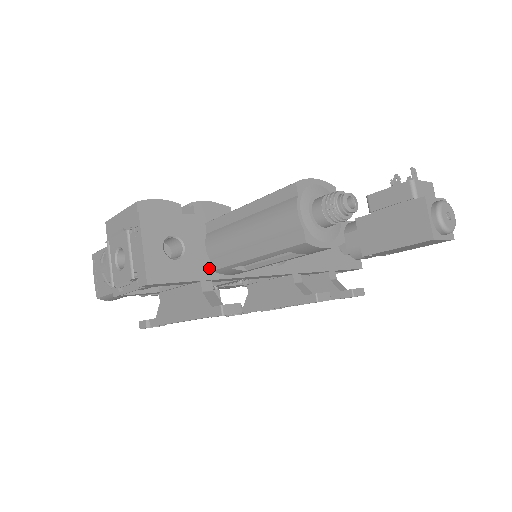
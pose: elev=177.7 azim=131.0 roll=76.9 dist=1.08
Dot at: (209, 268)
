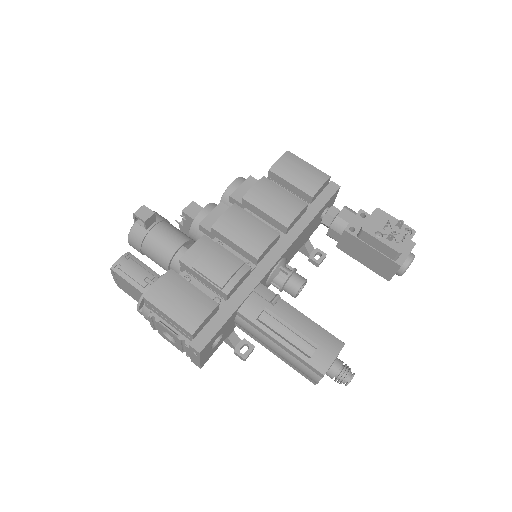
Dot at: (234, 326)
